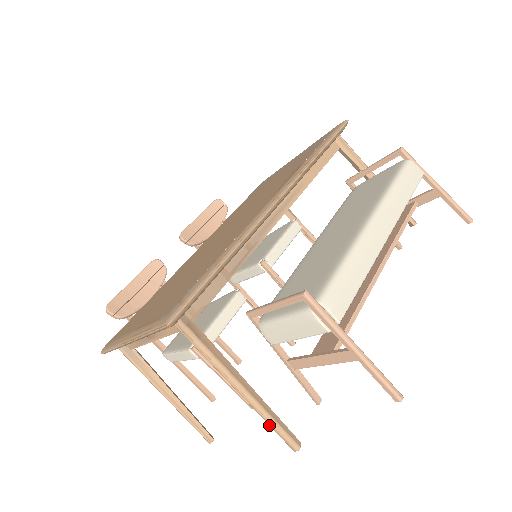
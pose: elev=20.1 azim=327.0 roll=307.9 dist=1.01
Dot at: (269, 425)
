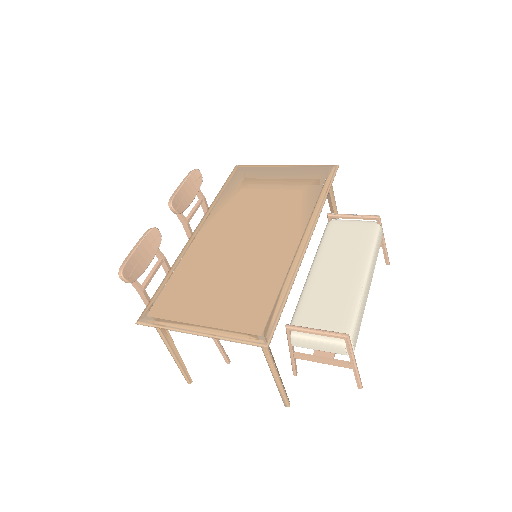
Dot at: (281, 394)
